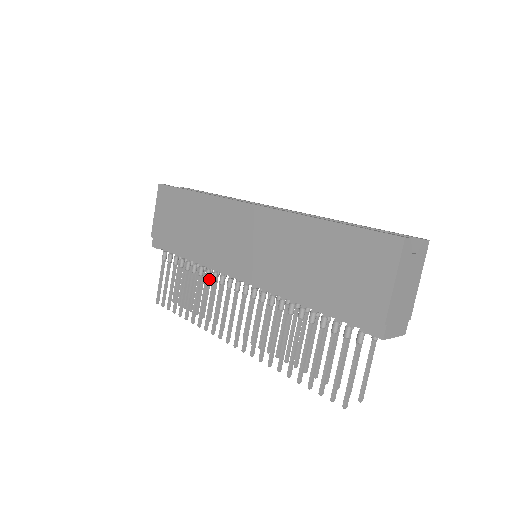
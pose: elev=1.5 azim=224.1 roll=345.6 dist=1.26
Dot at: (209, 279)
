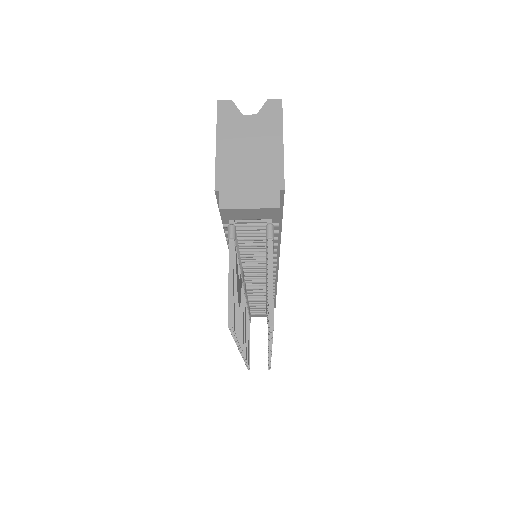
Dot at: occluded
